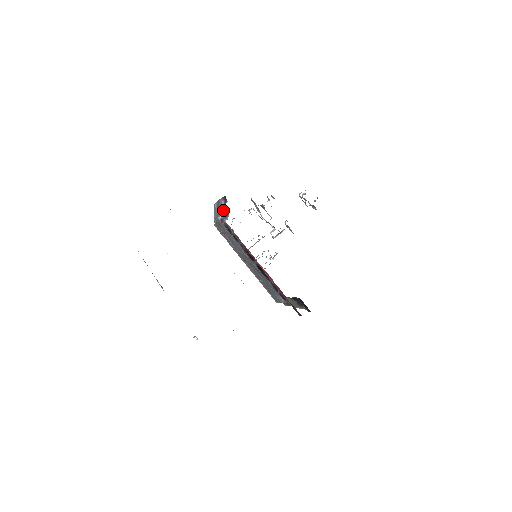
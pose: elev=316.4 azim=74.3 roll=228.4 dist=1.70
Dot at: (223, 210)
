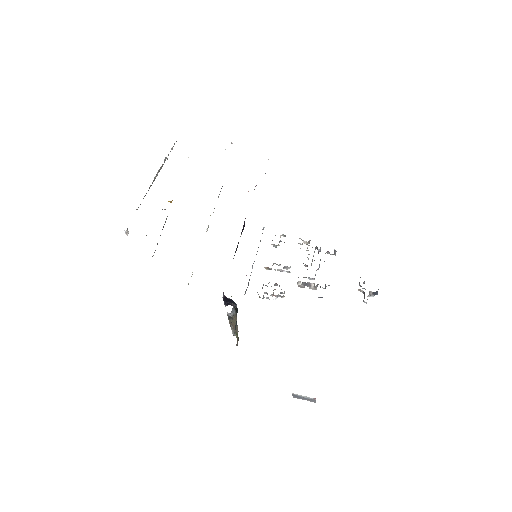
Dot at: occluded
